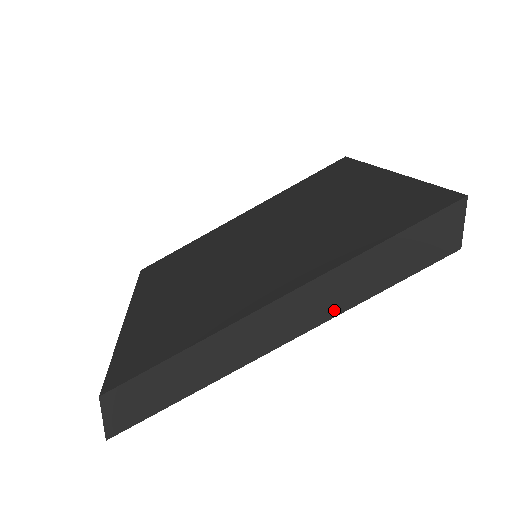
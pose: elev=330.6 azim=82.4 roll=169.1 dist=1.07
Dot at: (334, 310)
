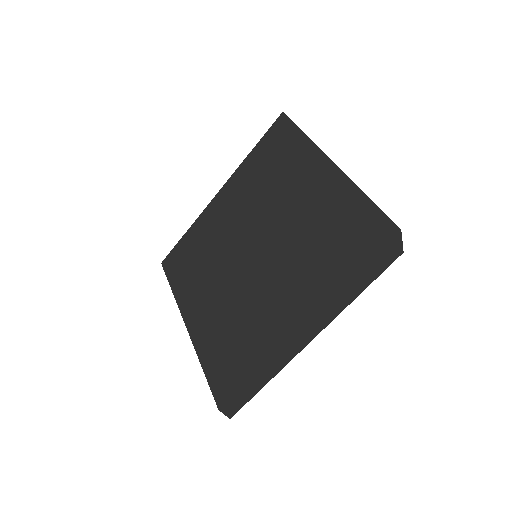
Dot at: (334, 315)
